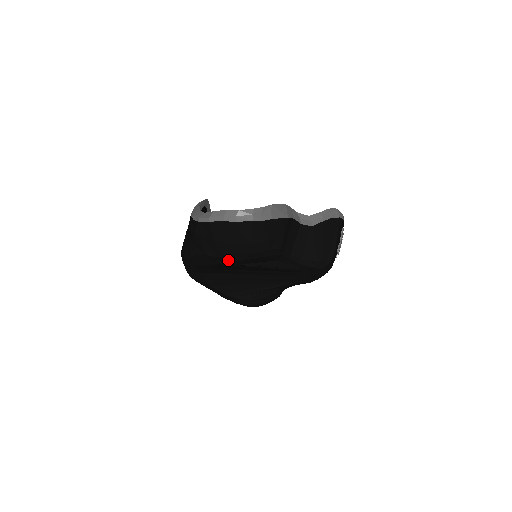
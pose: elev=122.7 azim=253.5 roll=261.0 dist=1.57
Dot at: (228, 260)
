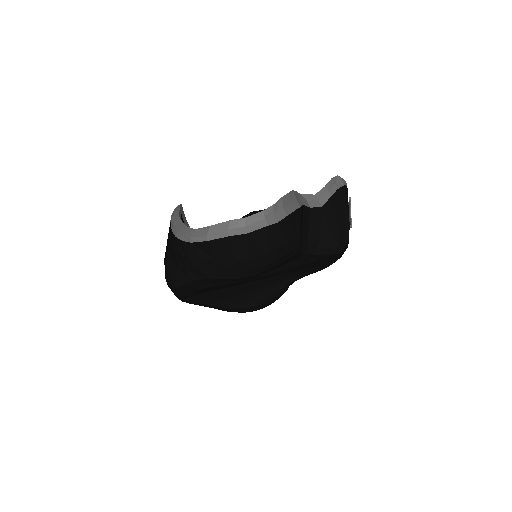
Dot at: (238, 279)
